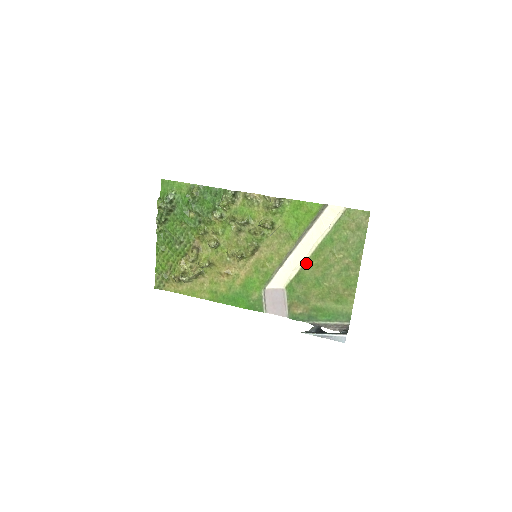
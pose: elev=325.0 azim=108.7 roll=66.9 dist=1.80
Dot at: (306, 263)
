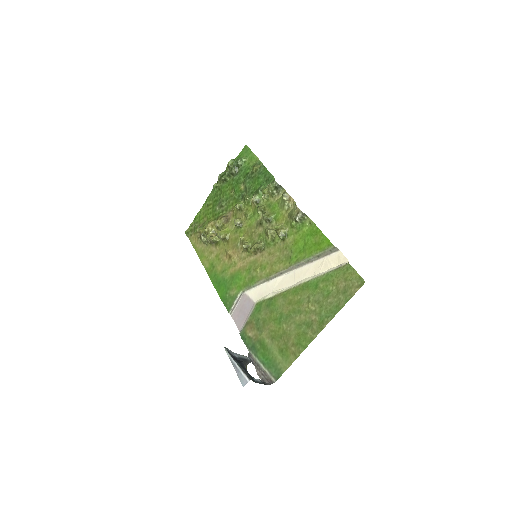
Dot at: (284, 292)
